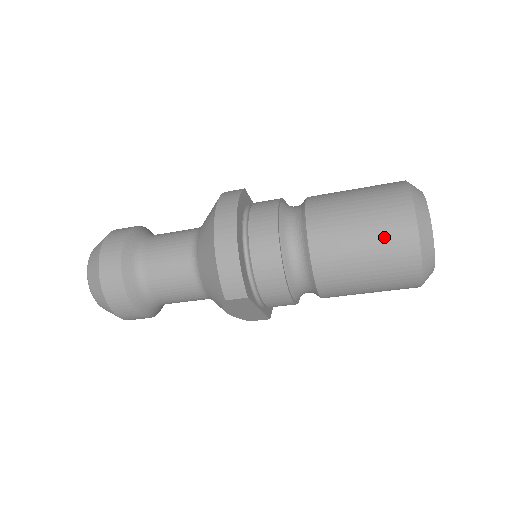
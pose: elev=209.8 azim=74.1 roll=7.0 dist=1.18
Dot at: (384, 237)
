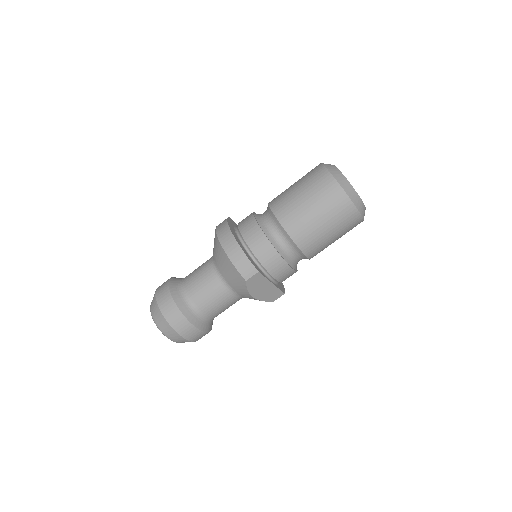
Dot at: (320, 195)
